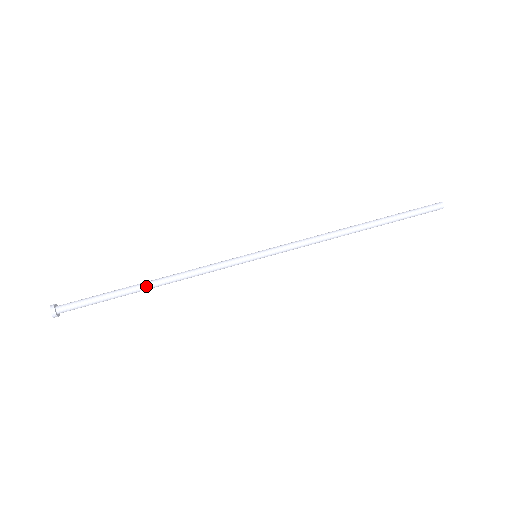
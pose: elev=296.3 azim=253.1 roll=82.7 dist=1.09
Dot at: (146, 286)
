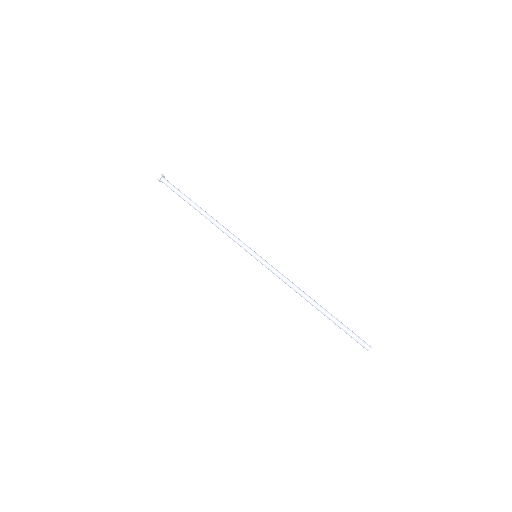
Dot at: (202, 210)
